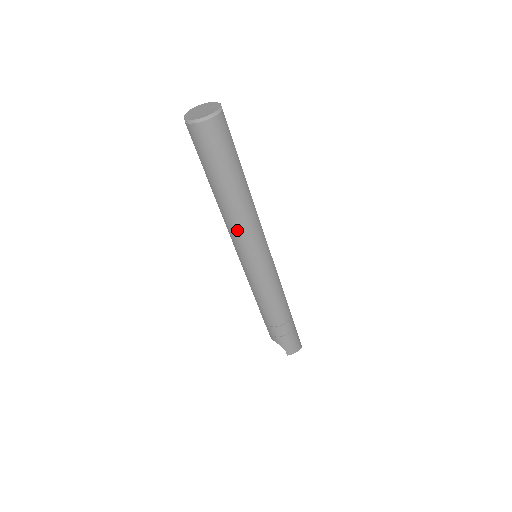
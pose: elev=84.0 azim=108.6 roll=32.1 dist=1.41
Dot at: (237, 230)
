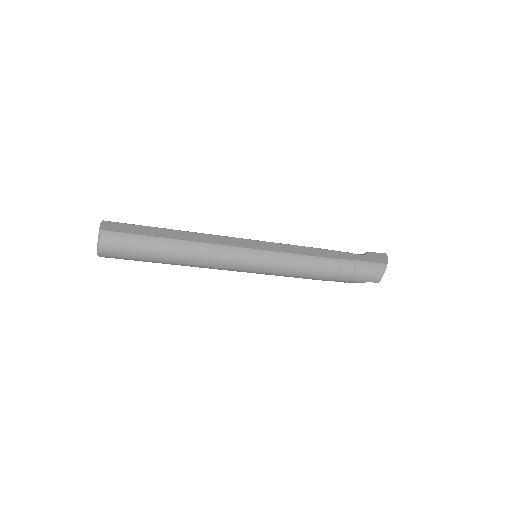
Dot at: (211, 267)
